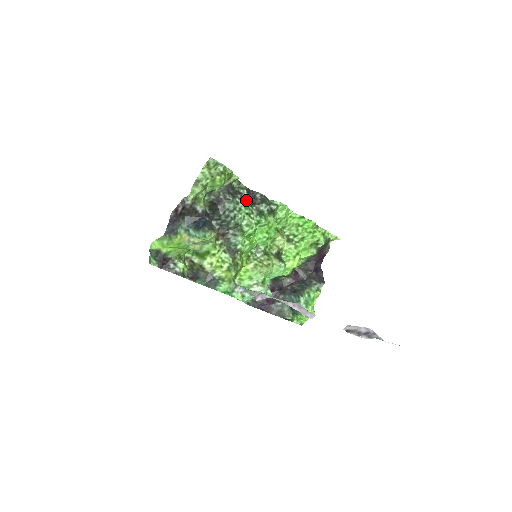
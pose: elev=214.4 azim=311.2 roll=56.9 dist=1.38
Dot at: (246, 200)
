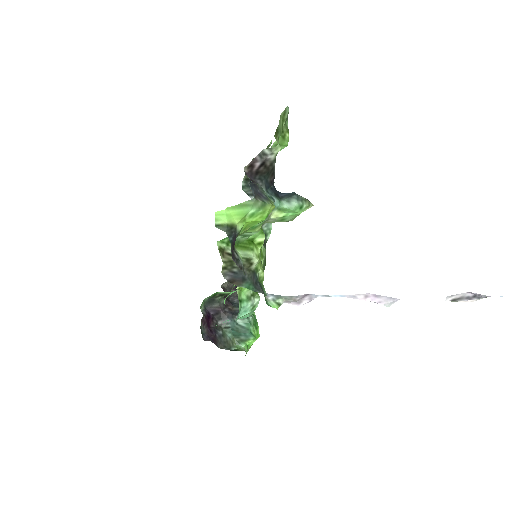
Dot at: occluded
